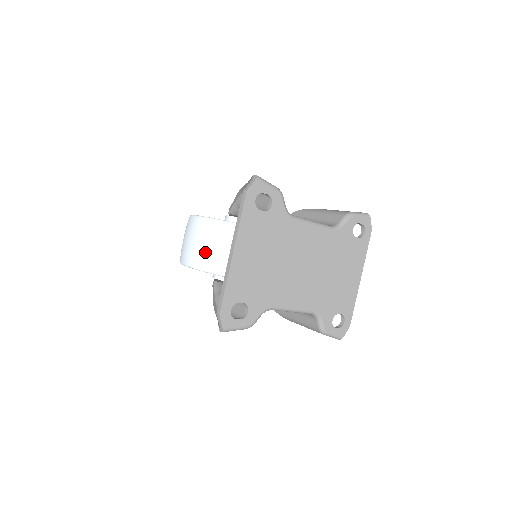
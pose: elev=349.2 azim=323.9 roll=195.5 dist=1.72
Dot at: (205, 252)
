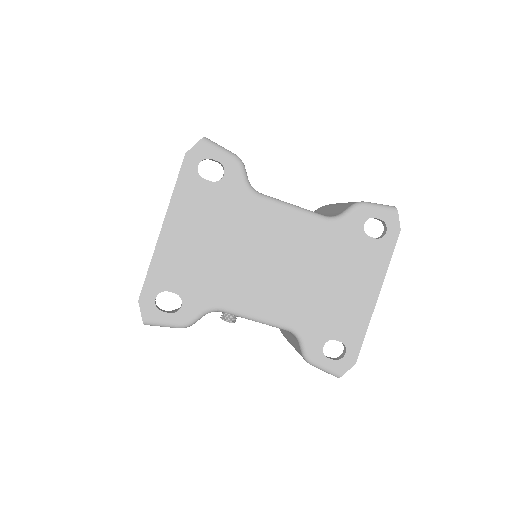
Dot at: occluded
